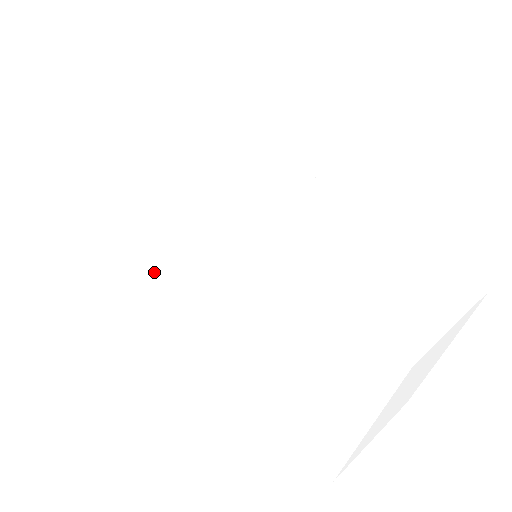
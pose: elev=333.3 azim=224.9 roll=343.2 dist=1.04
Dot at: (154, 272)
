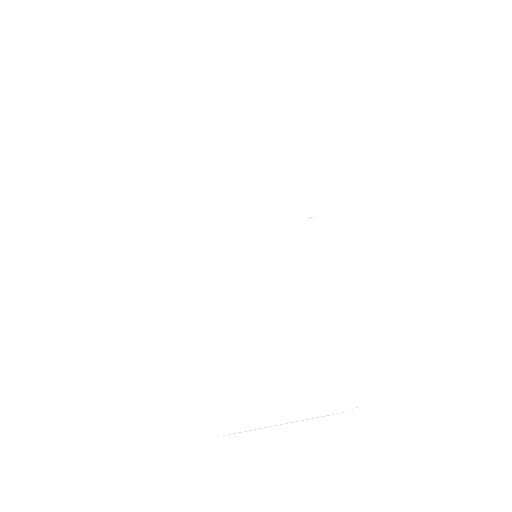
Dot at: occluded
